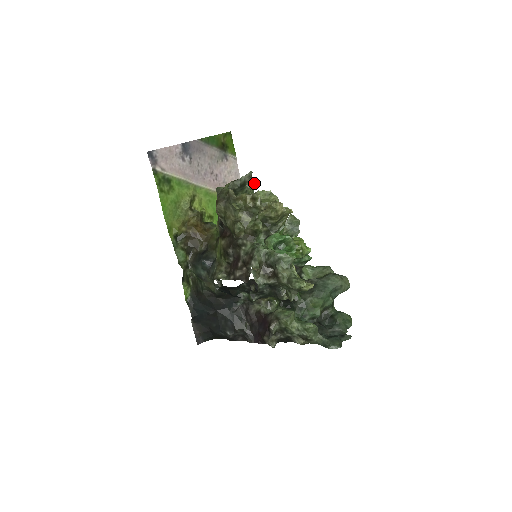
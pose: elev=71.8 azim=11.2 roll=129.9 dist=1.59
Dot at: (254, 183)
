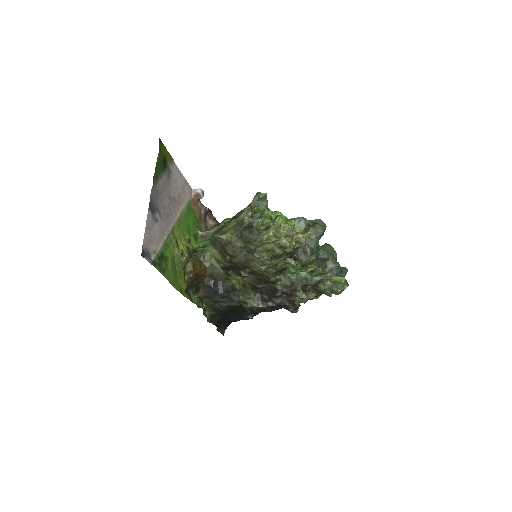
Dot at: (258, 219)
